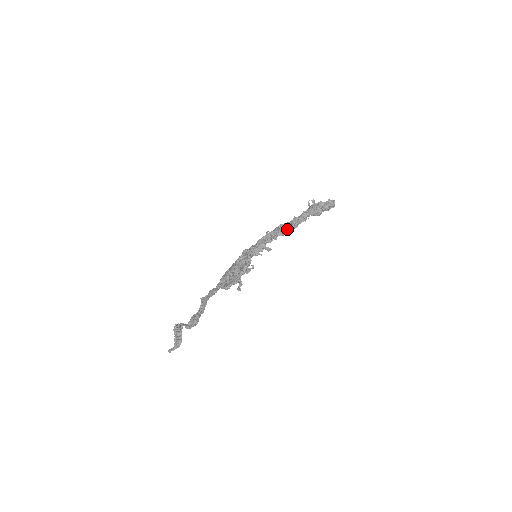
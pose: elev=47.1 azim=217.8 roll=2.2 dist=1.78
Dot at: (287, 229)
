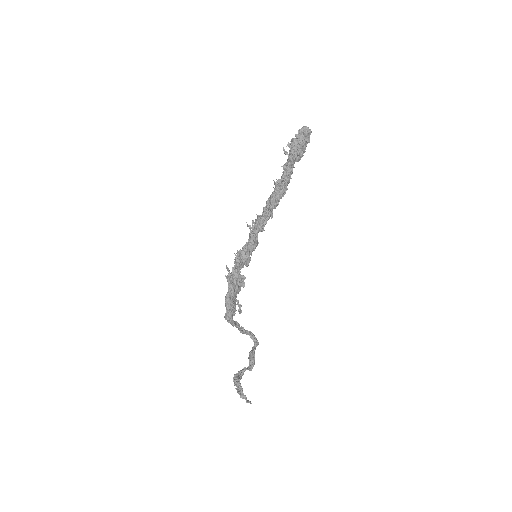
Dot at: (276, 200)
